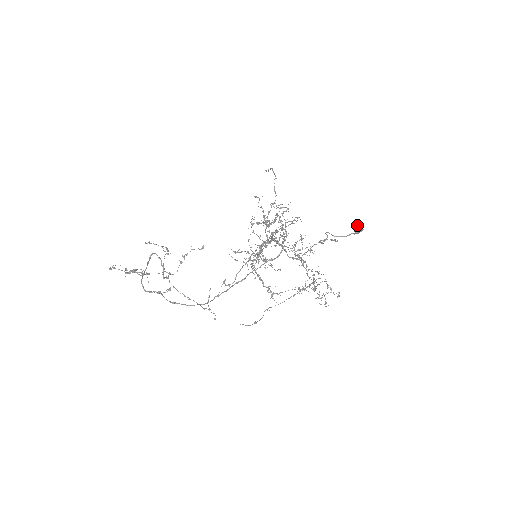
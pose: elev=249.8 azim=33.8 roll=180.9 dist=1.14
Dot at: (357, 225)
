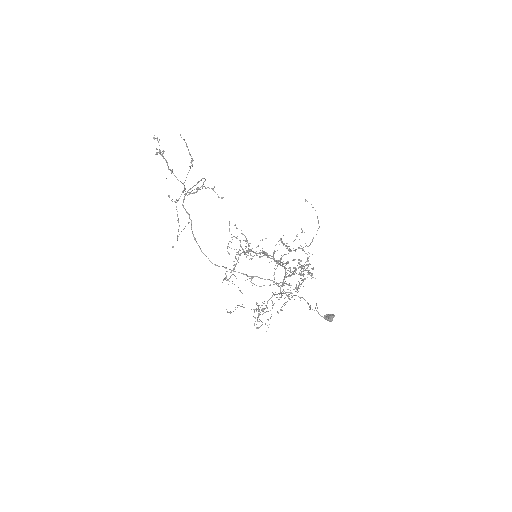
Dot at: occluded
